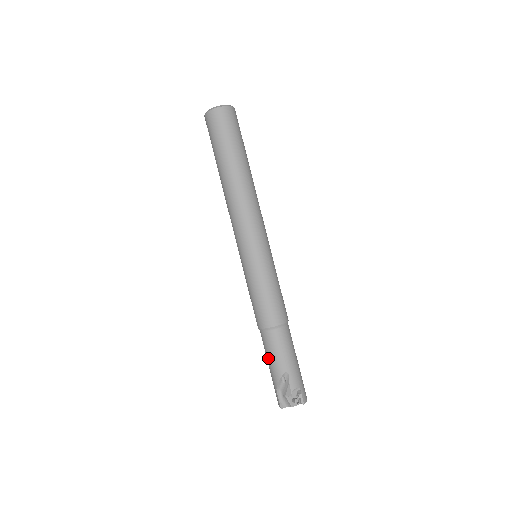
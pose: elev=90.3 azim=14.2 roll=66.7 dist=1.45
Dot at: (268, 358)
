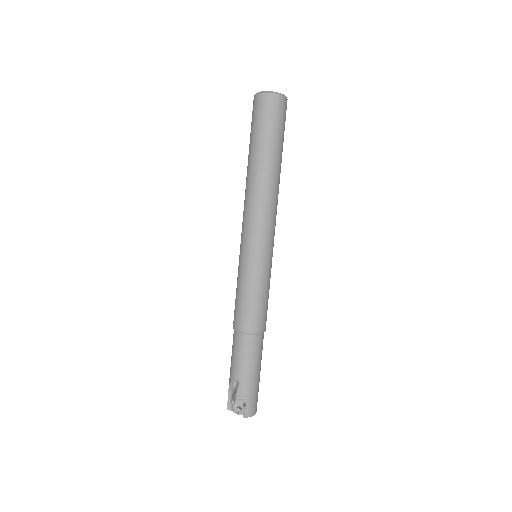
Dot at: (231, 358)
